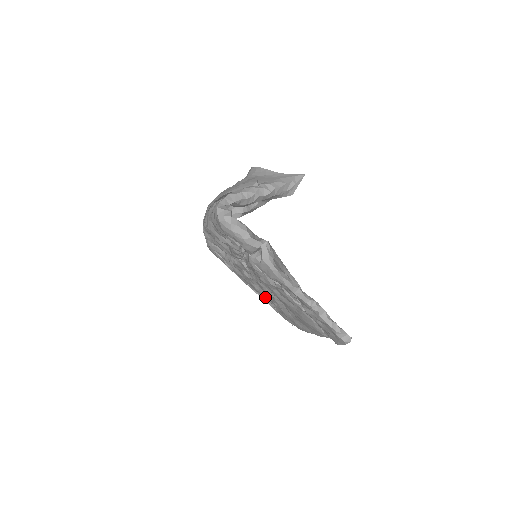
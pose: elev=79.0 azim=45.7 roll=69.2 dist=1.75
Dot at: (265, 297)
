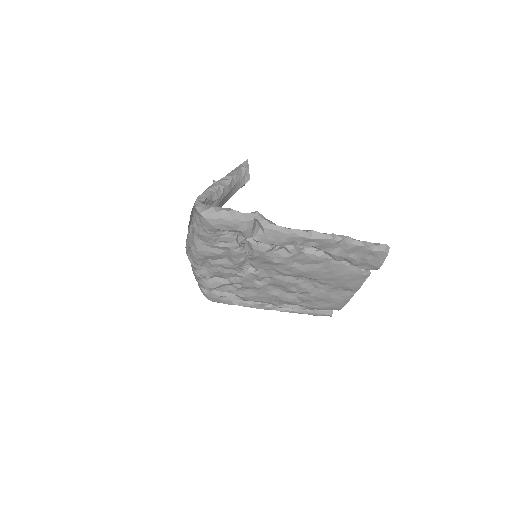
Dot at: (289, 299)
